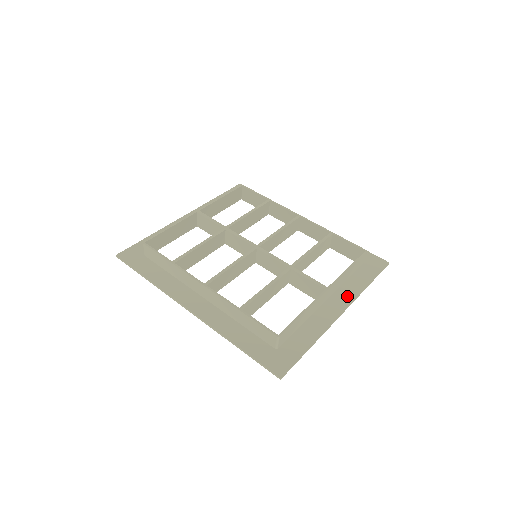
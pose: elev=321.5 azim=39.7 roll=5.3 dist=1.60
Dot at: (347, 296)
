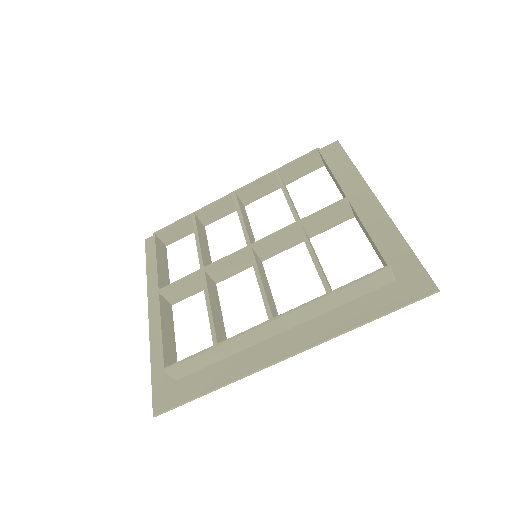
Dot at: (359, 190)
